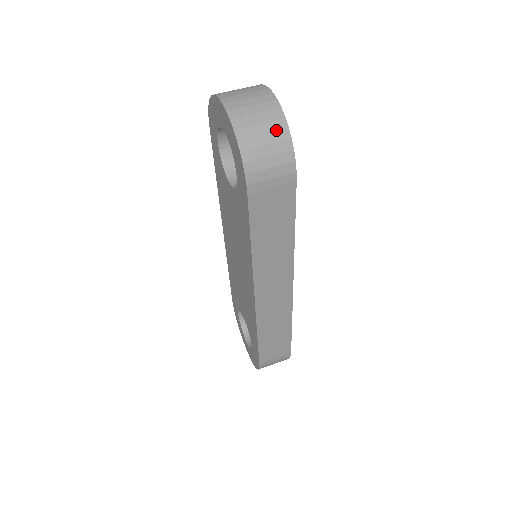
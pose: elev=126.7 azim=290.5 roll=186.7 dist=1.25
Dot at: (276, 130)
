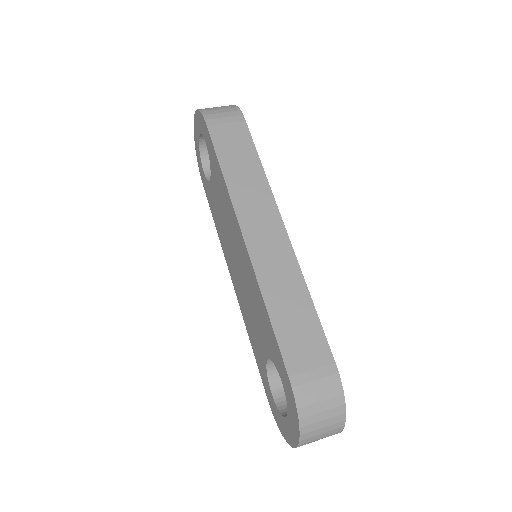
Dot at: (225, 106)
